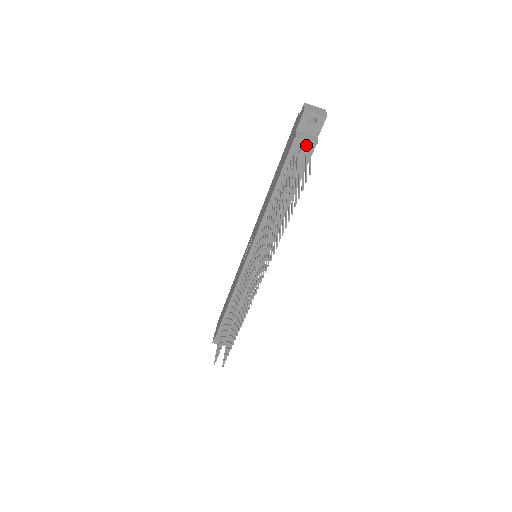
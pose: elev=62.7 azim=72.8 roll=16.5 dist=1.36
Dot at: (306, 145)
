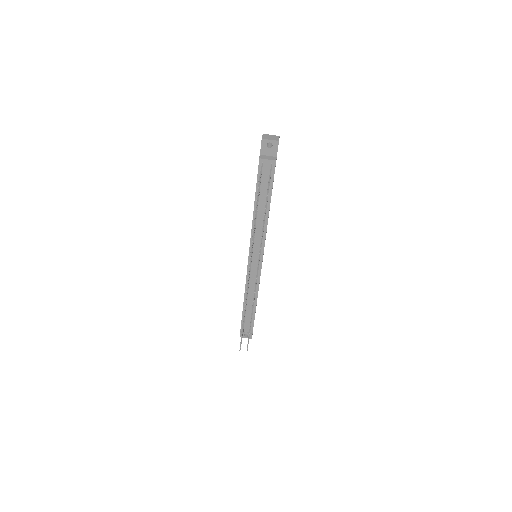
Dot at: (269, 163)
